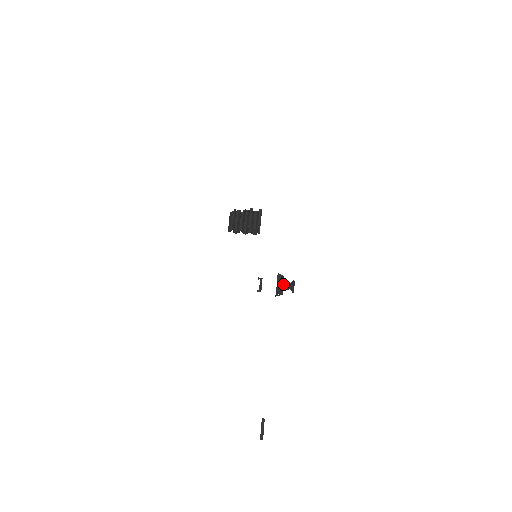
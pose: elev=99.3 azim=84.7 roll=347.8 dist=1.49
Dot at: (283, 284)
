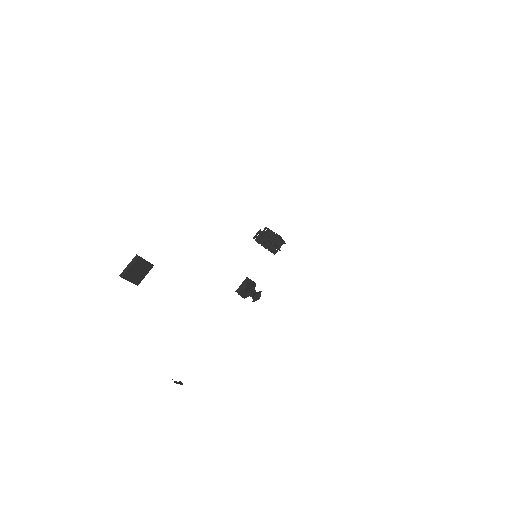
Dot at: (254, 284)
